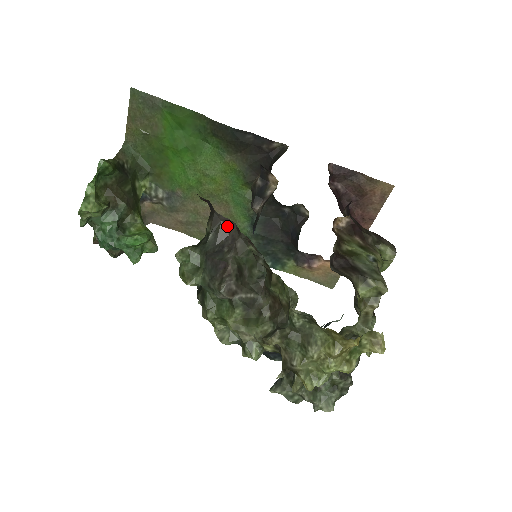
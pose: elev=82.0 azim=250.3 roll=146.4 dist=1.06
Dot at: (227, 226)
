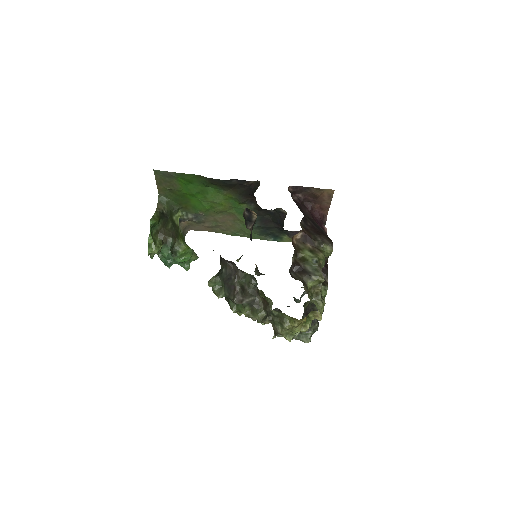
Dot at: (230, 264)
